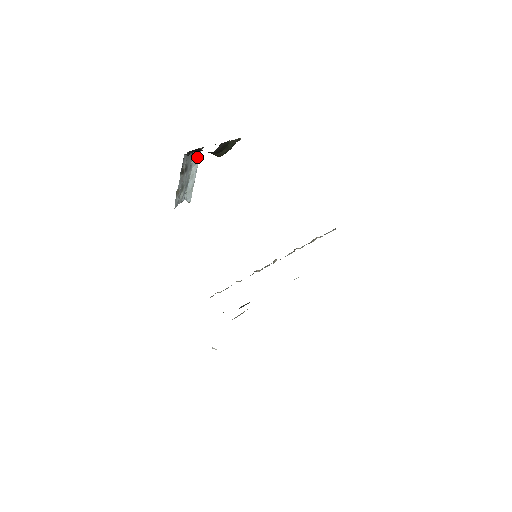
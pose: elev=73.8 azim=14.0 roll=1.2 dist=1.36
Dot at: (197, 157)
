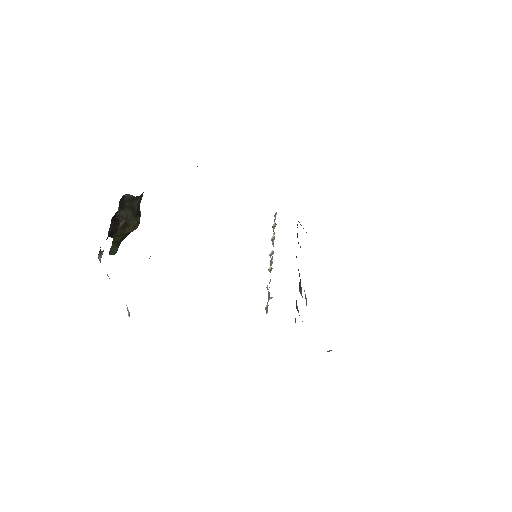
Dot at: occluded
